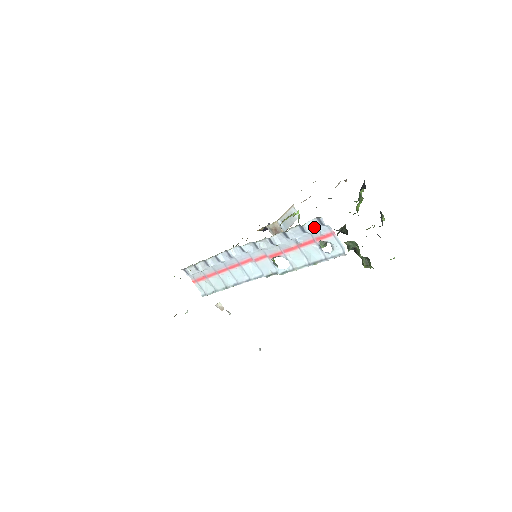
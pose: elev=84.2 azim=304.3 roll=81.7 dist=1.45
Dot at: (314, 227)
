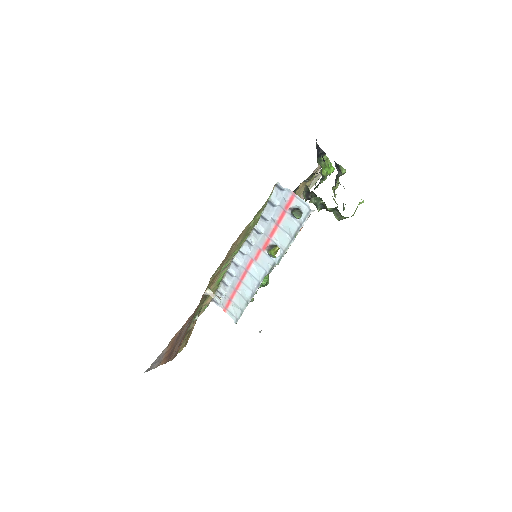
Dot at: (278, 196)
